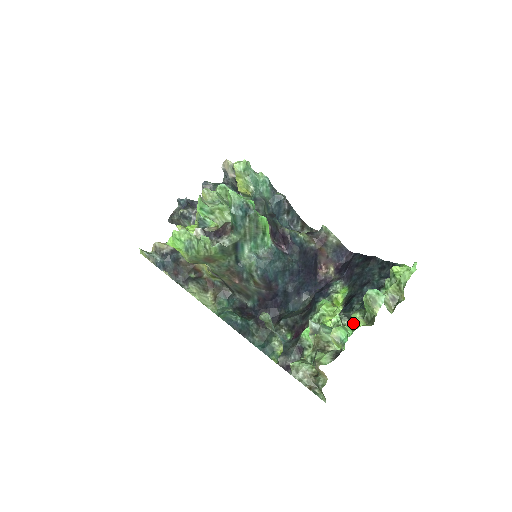
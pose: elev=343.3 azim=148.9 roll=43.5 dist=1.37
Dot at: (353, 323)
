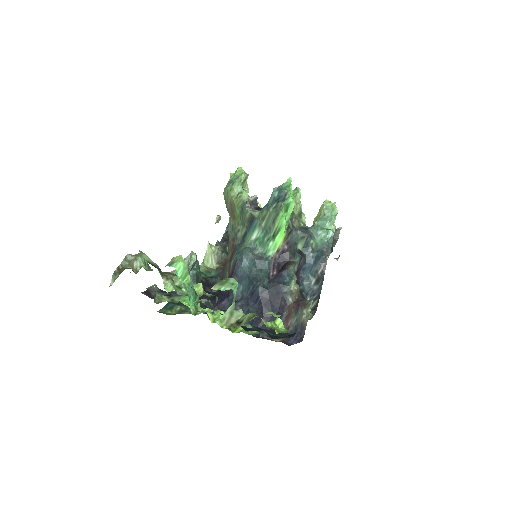
Dot at: occluded
